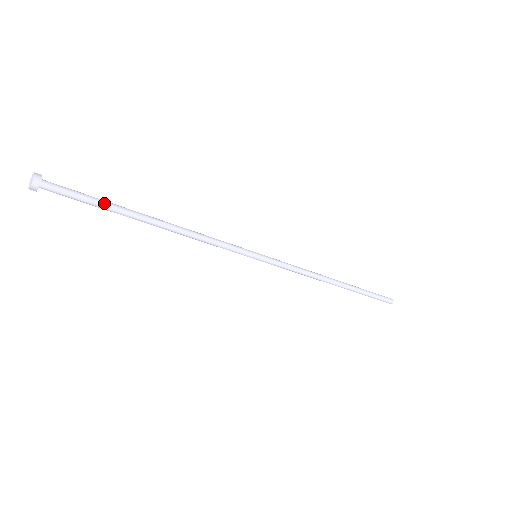
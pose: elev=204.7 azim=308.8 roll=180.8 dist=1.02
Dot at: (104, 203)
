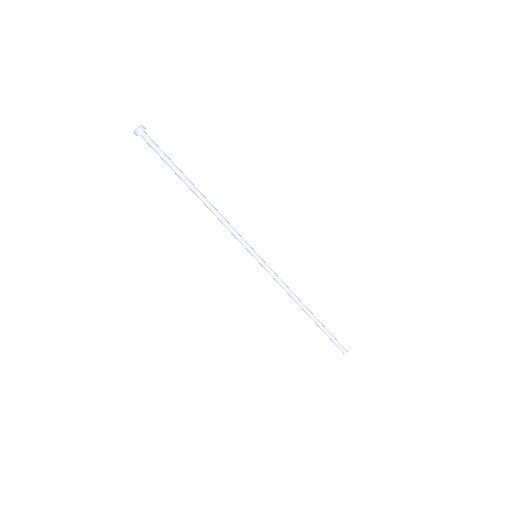
Dot at: occluded
